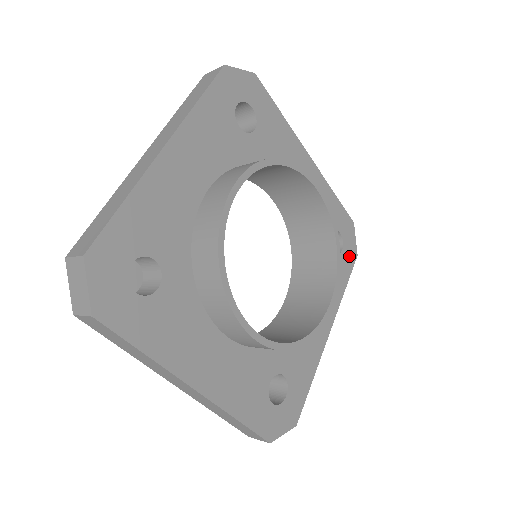
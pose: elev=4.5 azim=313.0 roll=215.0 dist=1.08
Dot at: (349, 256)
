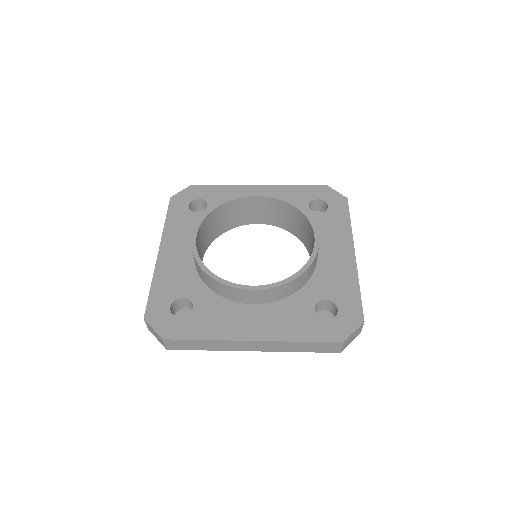
Dot at: (332, 331)
